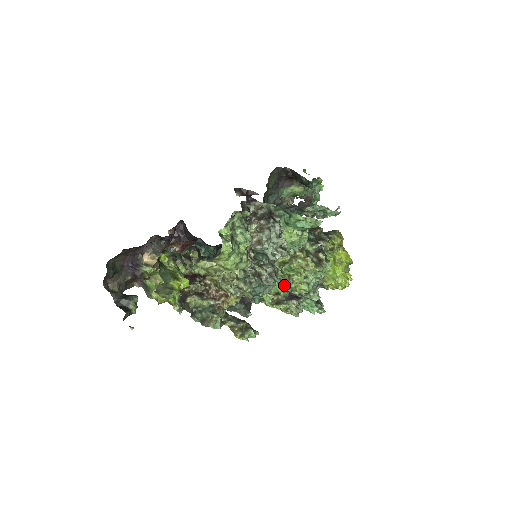
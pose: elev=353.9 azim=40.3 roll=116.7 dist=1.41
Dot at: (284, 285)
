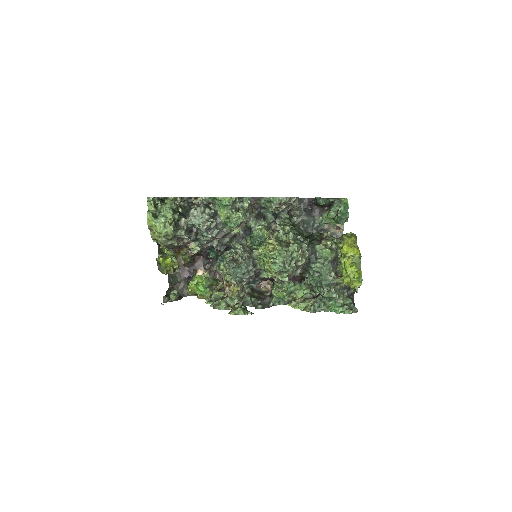
Dot at: (268, 271)
